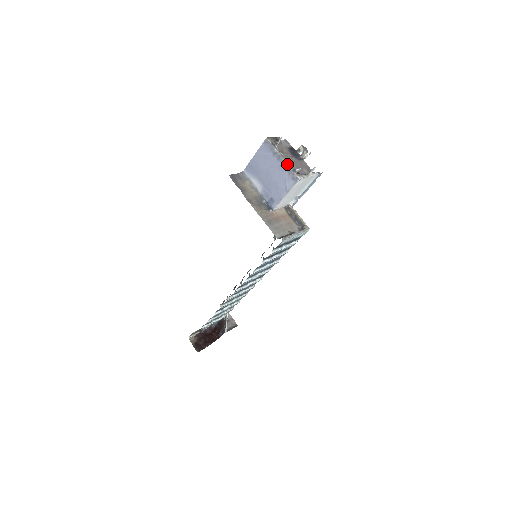
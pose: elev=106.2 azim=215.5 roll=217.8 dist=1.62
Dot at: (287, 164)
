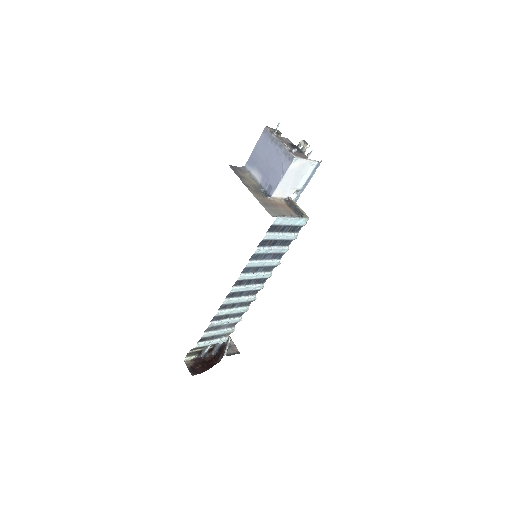
Dot at: (284, 146)
